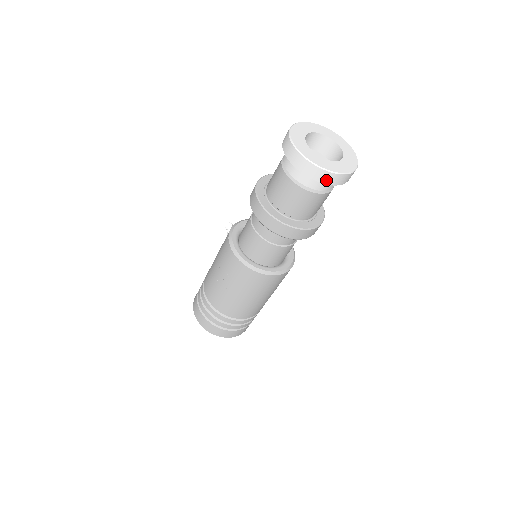
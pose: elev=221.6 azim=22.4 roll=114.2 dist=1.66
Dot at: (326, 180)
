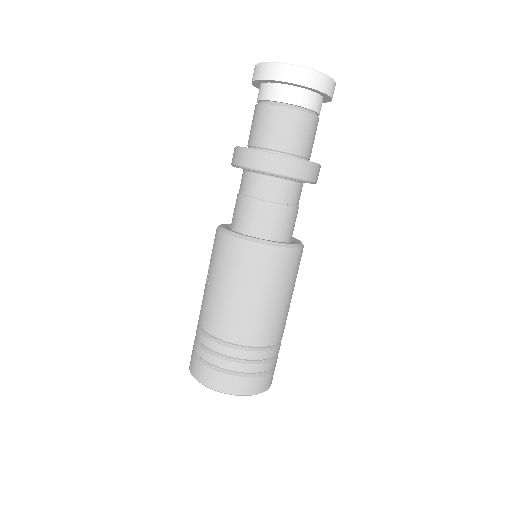
Dot at: (286, 77)
